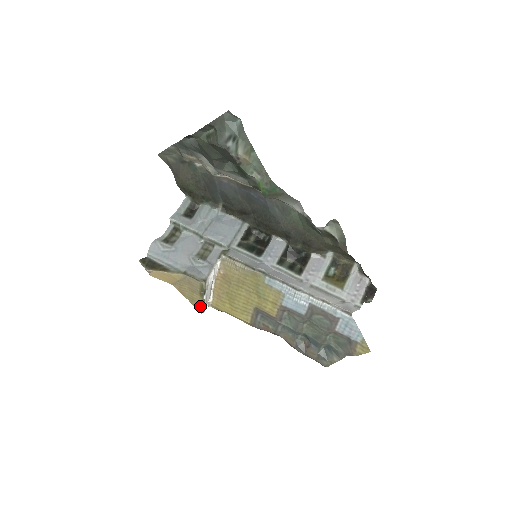
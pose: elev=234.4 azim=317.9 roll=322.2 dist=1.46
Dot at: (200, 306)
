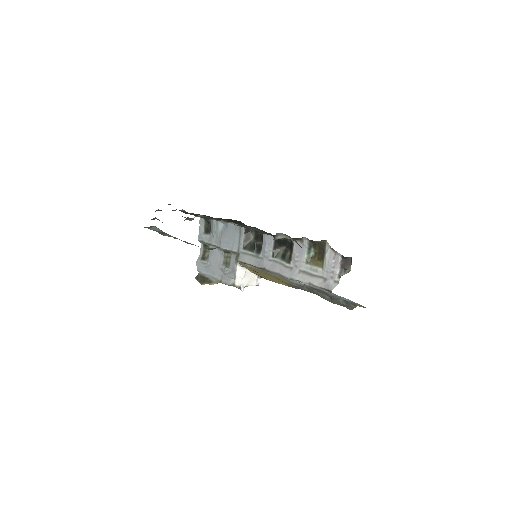
Dot at: occluded
